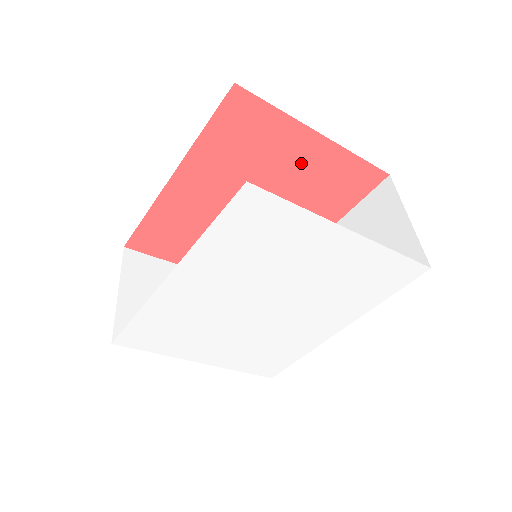
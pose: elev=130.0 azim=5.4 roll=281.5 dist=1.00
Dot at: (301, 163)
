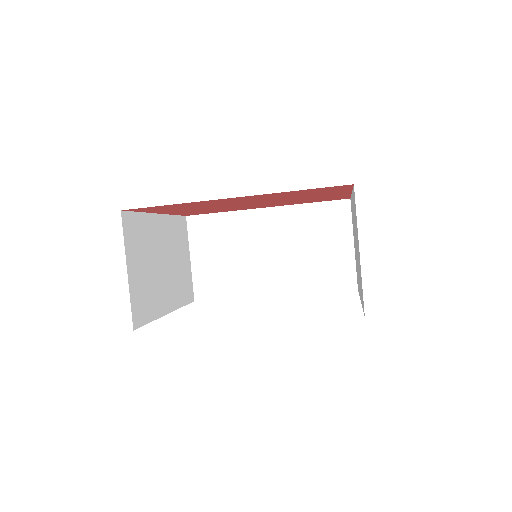
Dot at: (320, 196)
